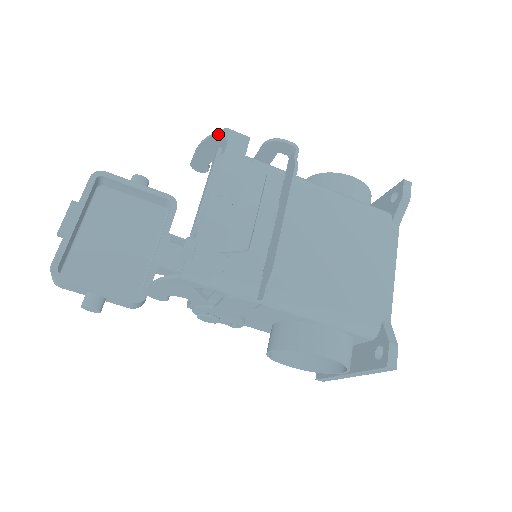
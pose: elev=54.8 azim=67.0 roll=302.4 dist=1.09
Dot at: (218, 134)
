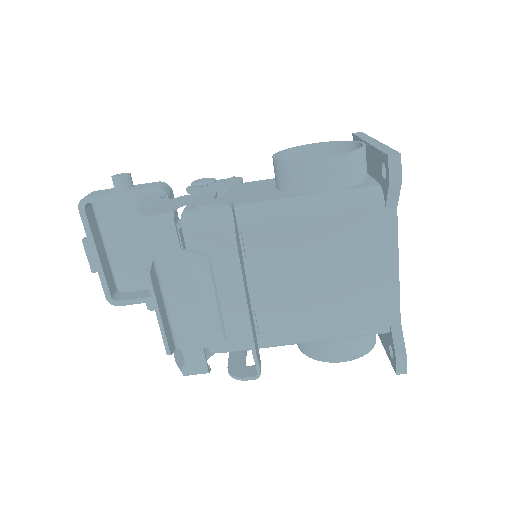
Dot at: (143, 218)
